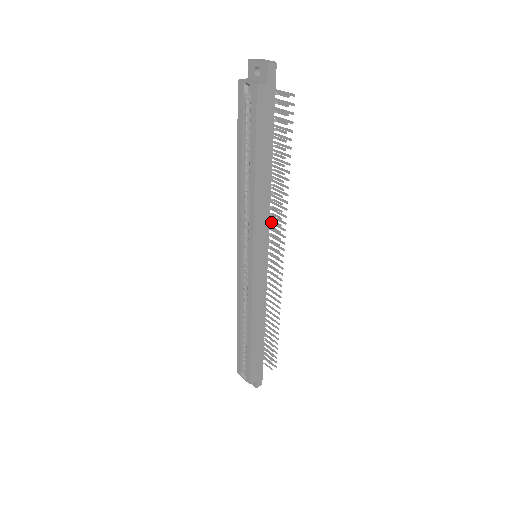
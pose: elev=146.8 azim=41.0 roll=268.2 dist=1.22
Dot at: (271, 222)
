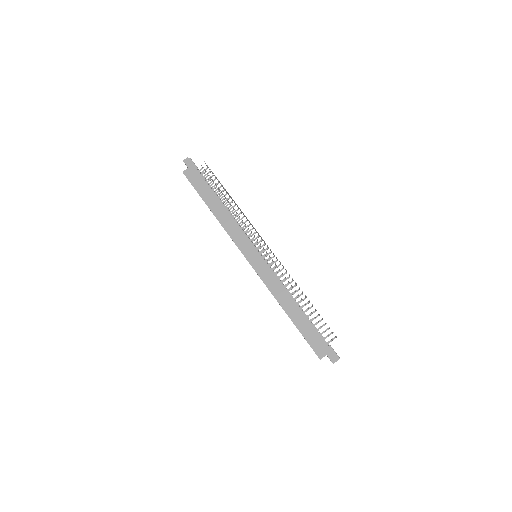
Dot at: occluded
